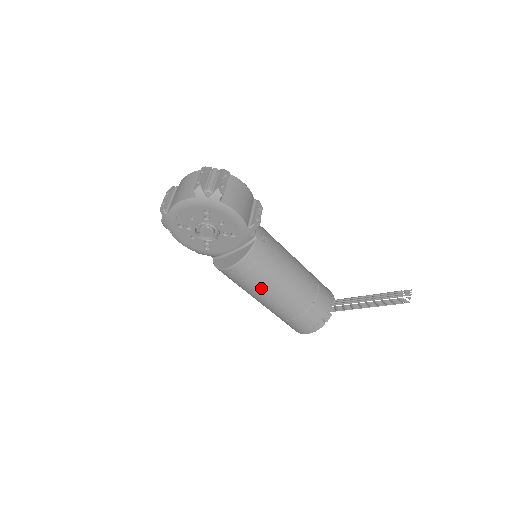
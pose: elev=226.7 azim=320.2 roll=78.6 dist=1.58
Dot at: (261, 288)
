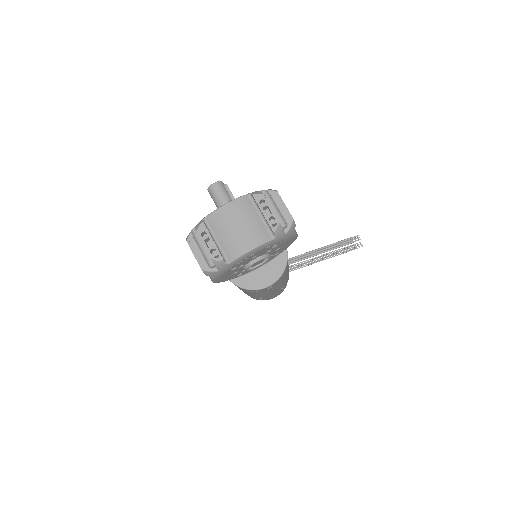
Dot at: occluded
